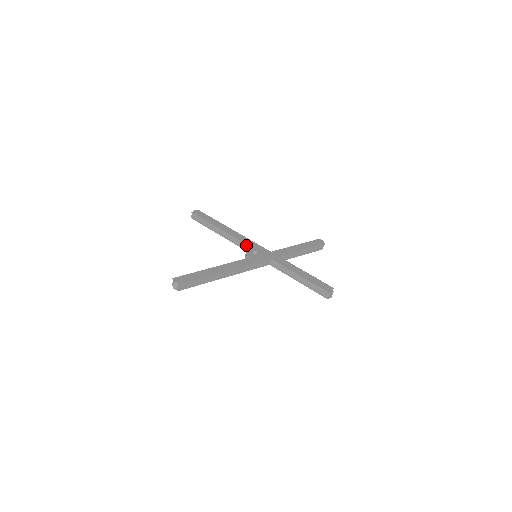
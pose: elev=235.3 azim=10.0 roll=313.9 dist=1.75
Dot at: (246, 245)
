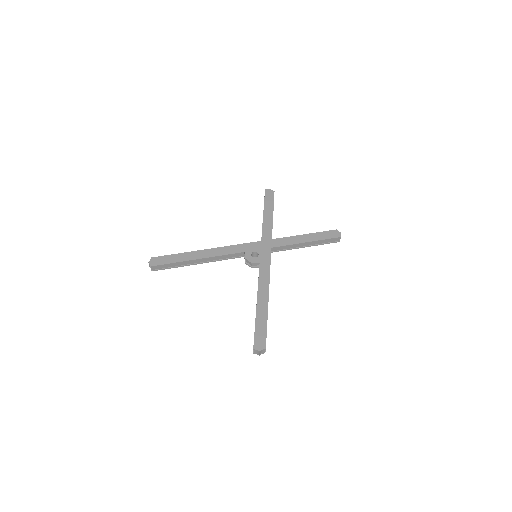
Dot at: (237, 254)
